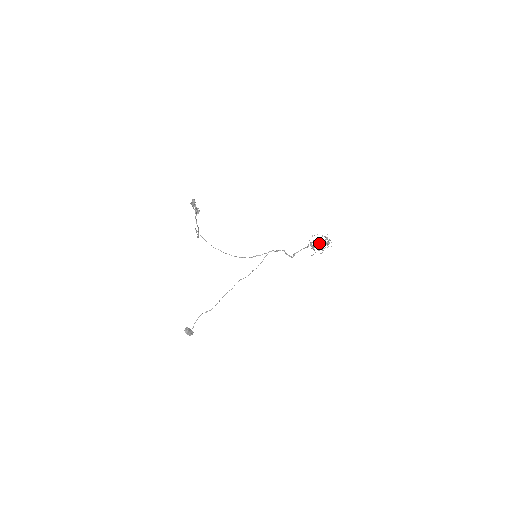
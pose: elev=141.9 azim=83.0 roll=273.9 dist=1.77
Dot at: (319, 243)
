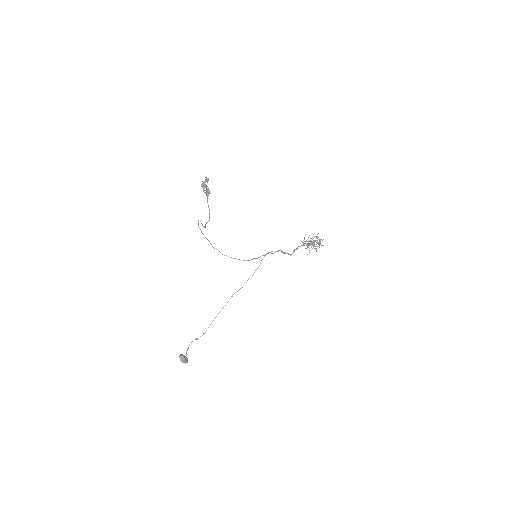
Dot at: occluded
